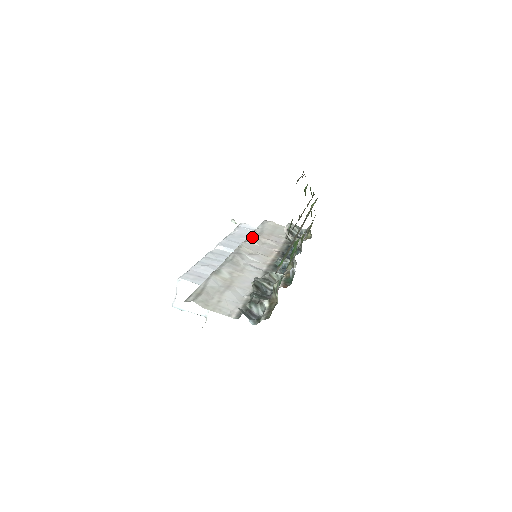
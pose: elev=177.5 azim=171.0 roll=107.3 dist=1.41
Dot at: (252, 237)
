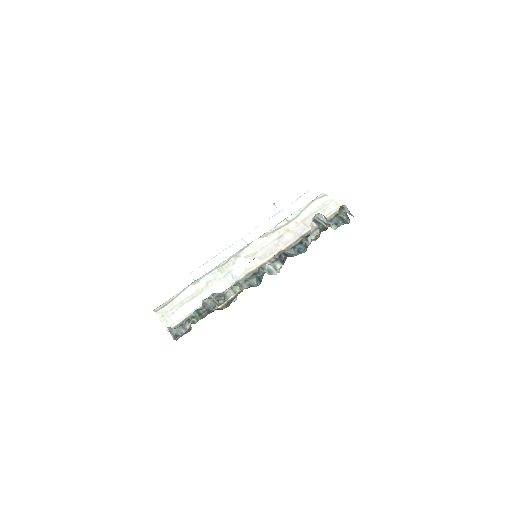
Dot at: (277, 227)
